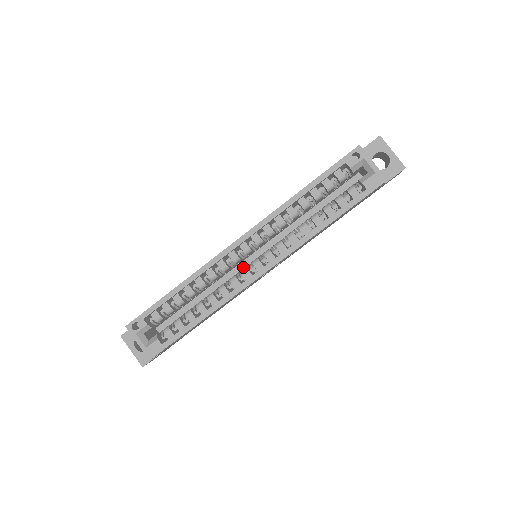
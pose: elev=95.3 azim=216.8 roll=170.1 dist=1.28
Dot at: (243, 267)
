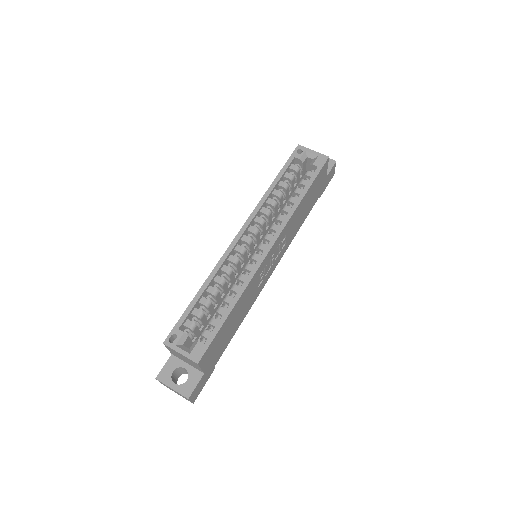
Dot at: occluded
